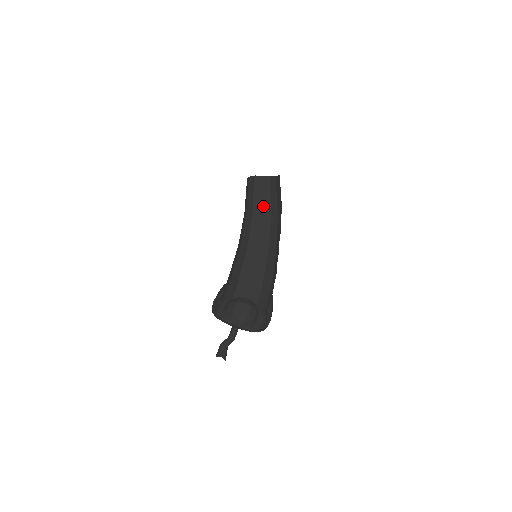
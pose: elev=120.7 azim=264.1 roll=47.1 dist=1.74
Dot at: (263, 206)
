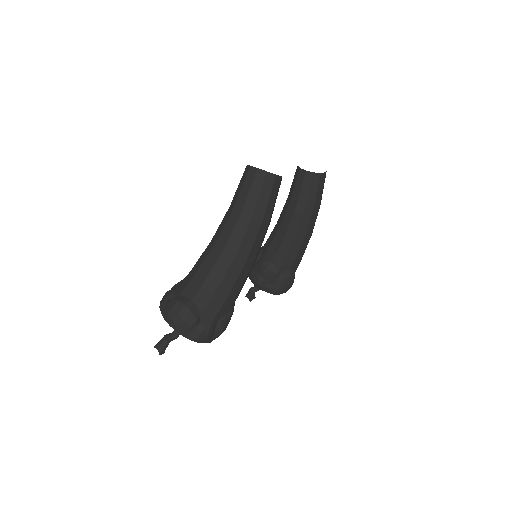
Dot at: (246, 205)
